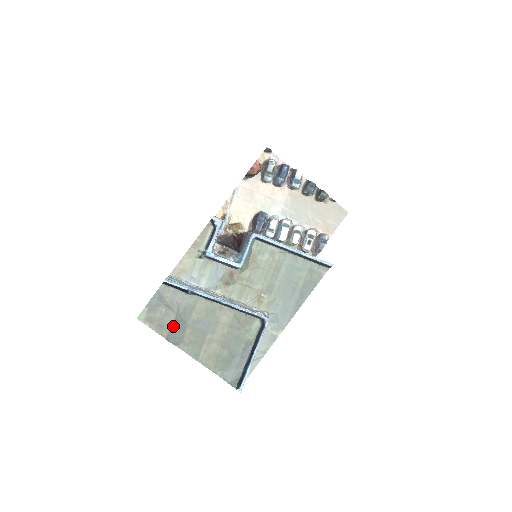
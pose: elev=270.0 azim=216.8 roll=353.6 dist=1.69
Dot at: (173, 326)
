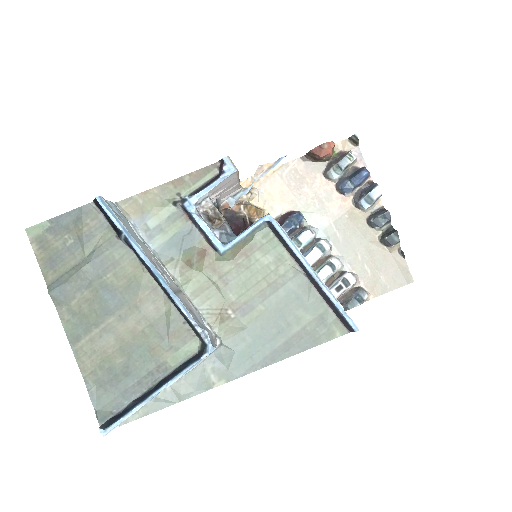
Dot at: (69, 273)
